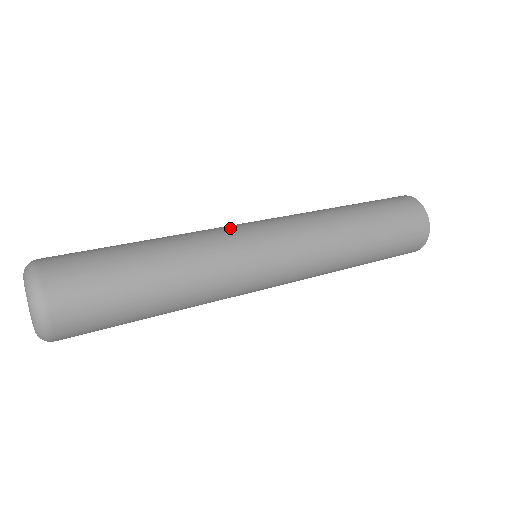
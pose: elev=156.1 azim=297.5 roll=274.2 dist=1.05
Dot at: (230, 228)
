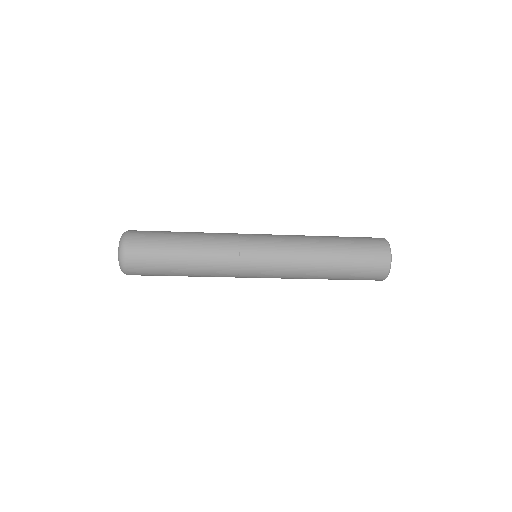
Dot at: (239, 237)
